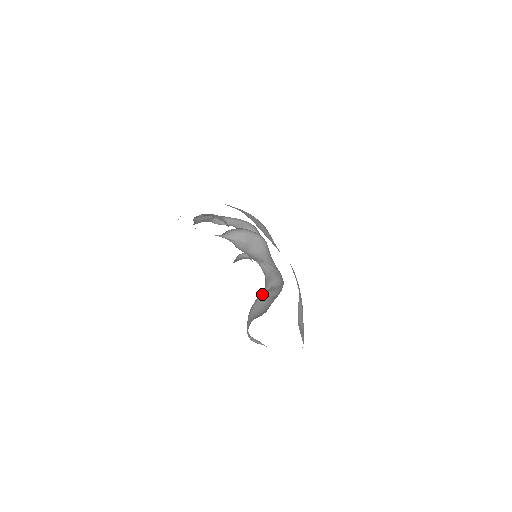
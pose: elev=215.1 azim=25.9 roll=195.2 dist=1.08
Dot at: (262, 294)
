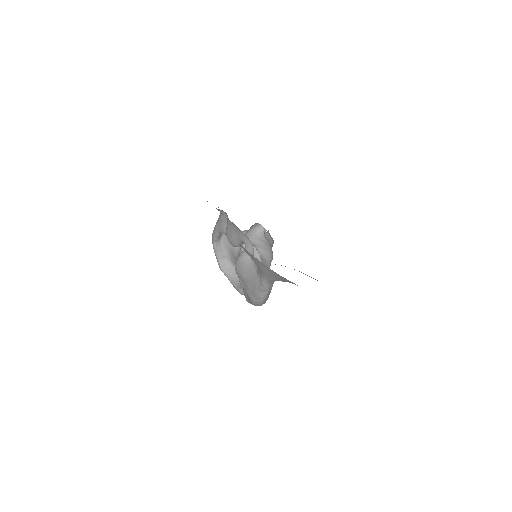
Dot at: occluded
